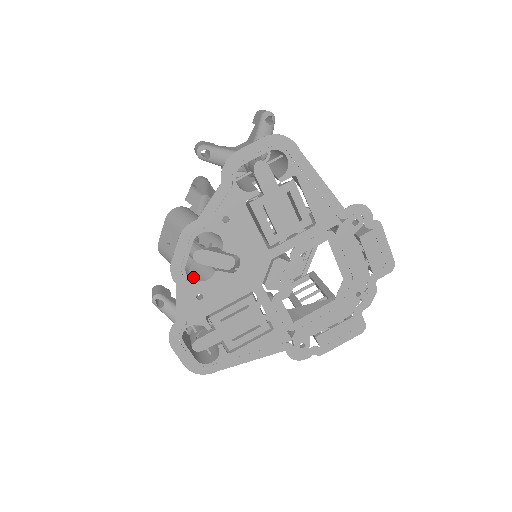
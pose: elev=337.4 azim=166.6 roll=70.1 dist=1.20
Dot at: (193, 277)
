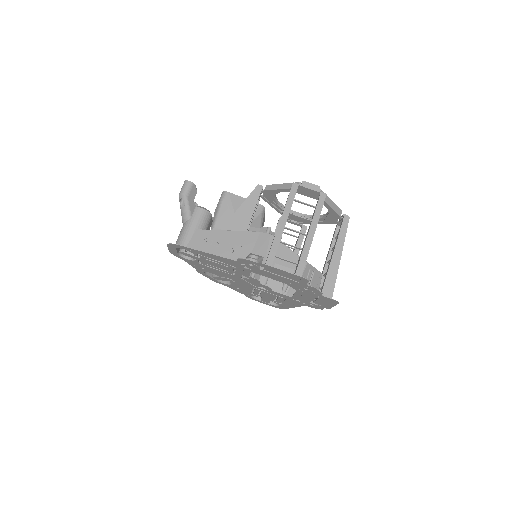
Dot at: occluded
